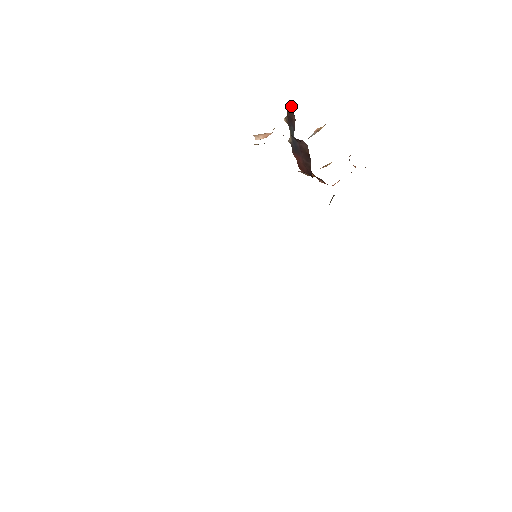
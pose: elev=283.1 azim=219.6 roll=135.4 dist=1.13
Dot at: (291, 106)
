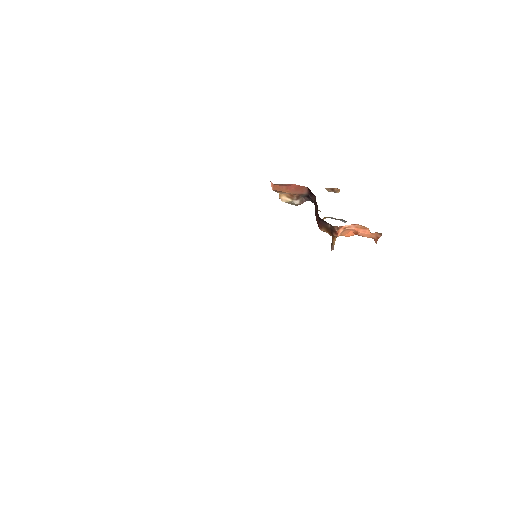
Dot at: occluded
